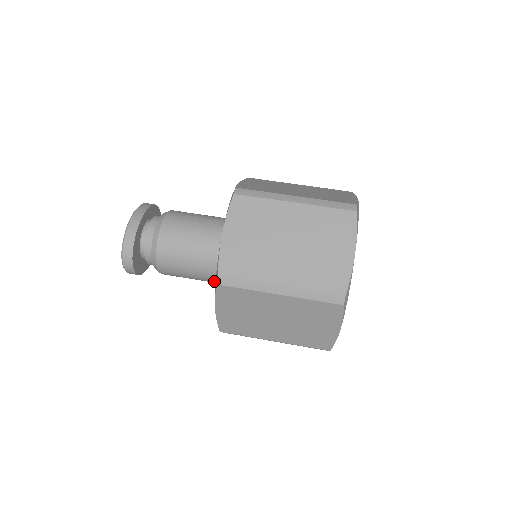
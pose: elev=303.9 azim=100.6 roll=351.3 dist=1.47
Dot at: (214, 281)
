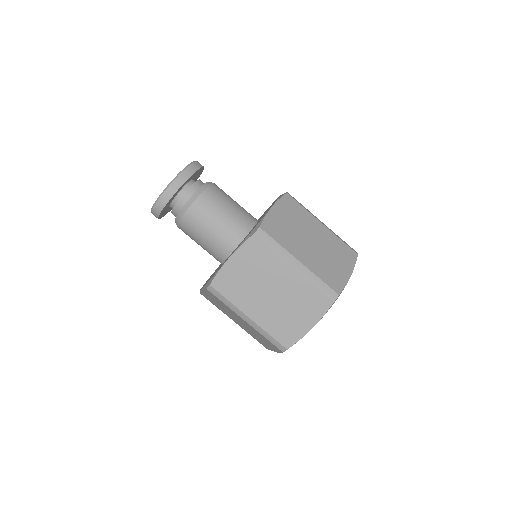
Dot at: occluded
